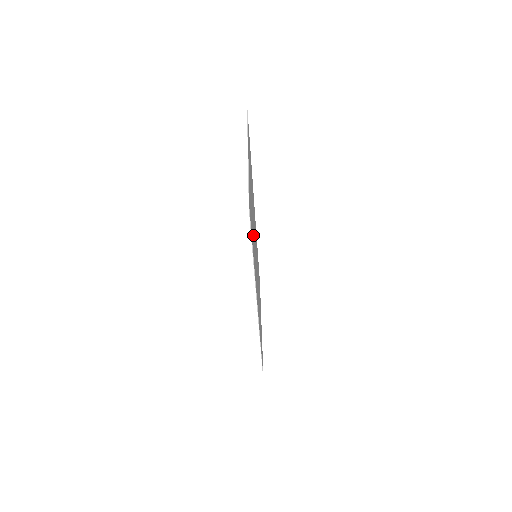
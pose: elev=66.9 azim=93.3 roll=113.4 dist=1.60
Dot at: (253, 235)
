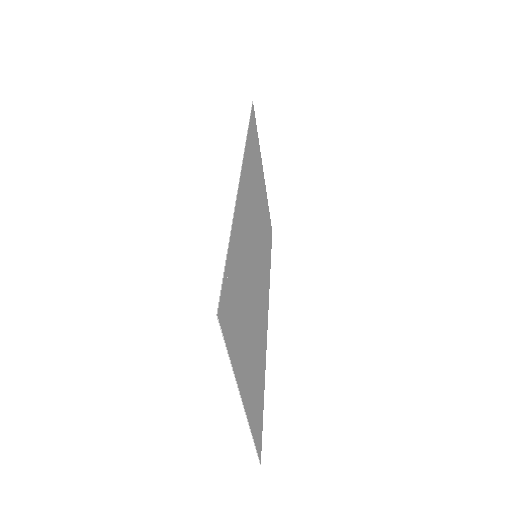
Dot at: (257, 347)
